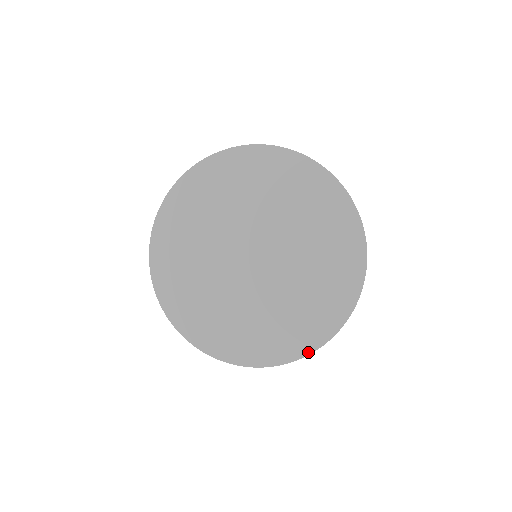
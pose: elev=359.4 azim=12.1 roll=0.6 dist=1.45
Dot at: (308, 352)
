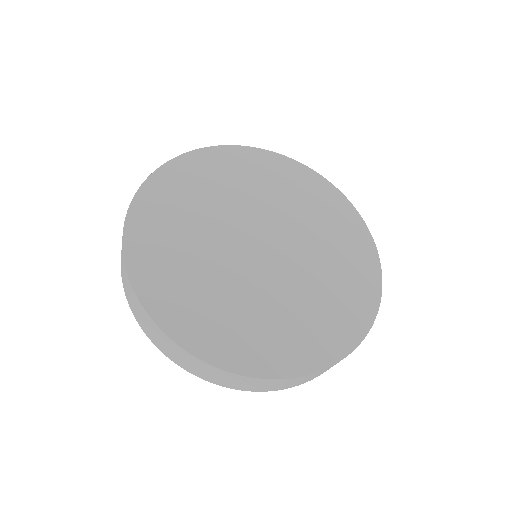
Dot at: (380, 282)
